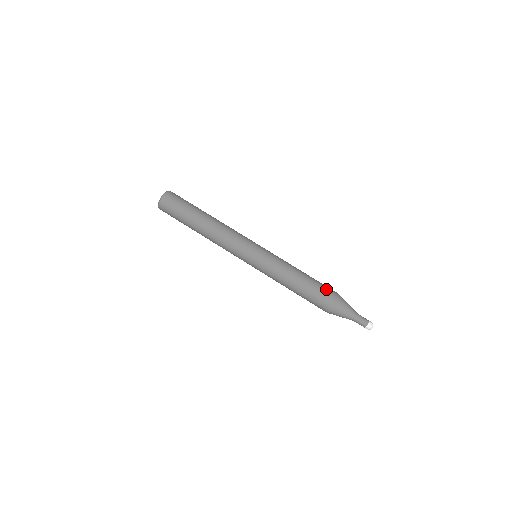
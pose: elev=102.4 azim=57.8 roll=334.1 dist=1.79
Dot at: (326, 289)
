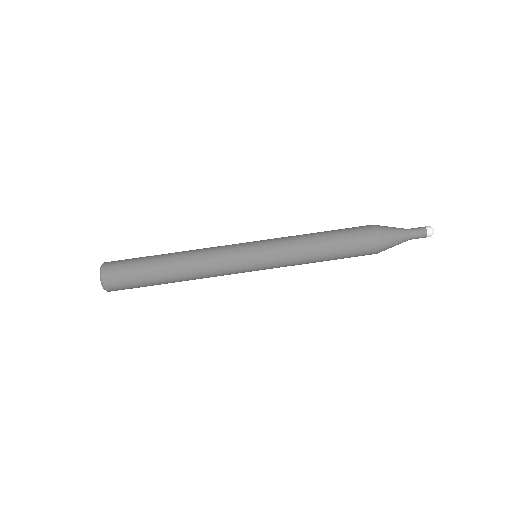
Dot at: (357, 228)
